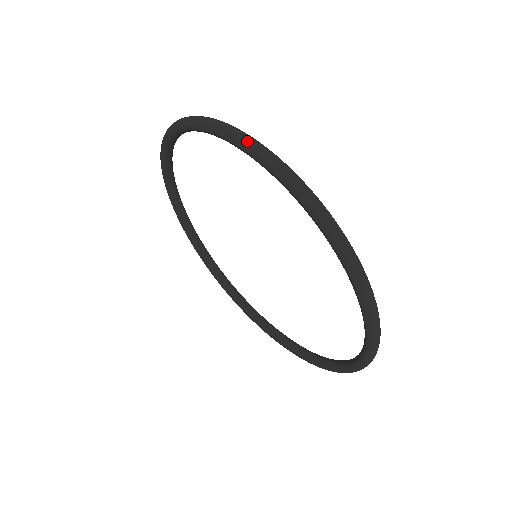
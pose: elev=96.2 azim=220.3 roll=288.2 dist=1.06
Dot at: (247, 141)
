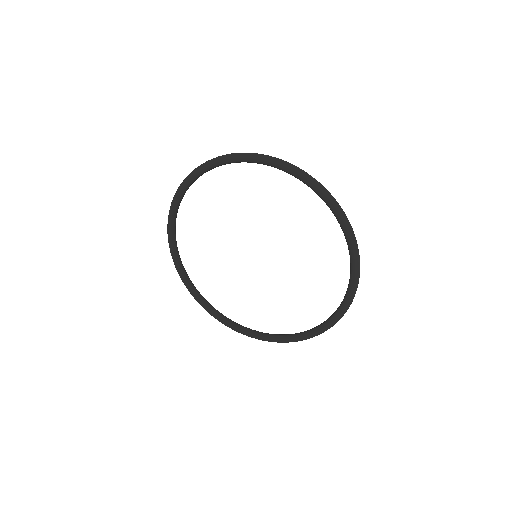
Dot at: (356, 242)
